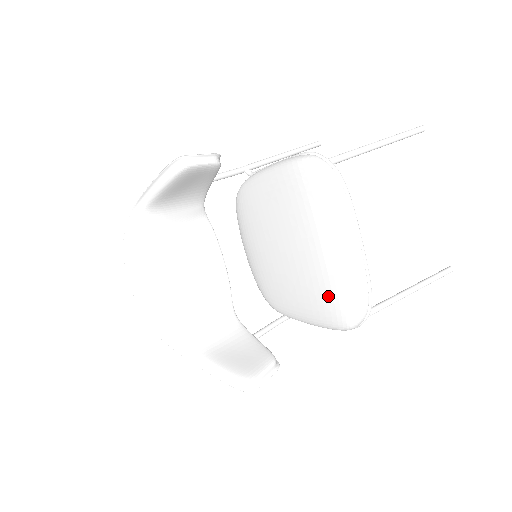
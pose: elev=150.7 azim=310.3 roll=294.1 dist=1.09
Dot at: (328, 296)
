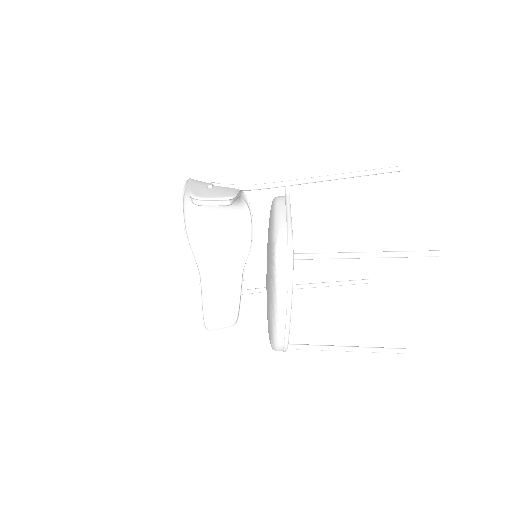
Dot at: occluded
